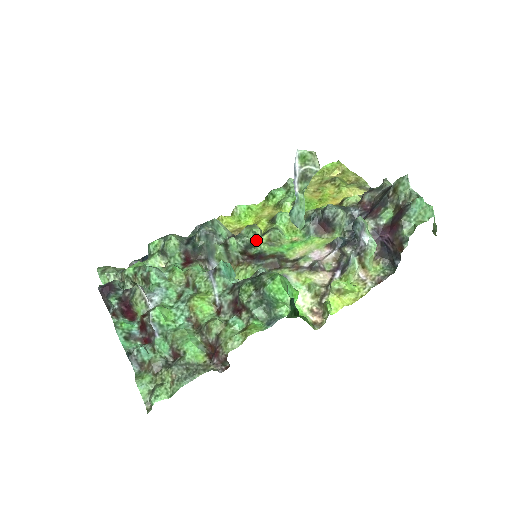
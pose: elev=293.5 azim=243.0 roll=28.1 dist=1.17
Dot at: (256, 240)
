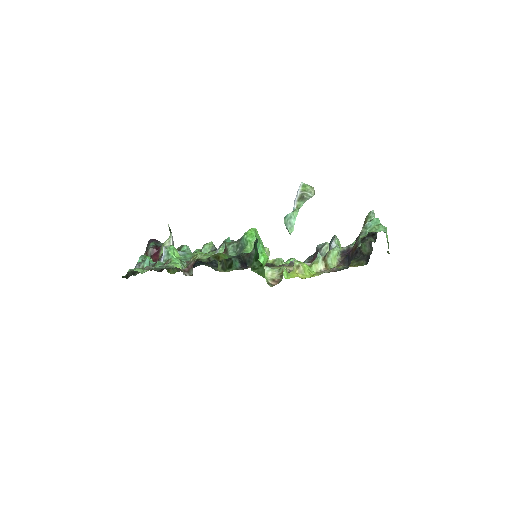
Dot at: occluded
